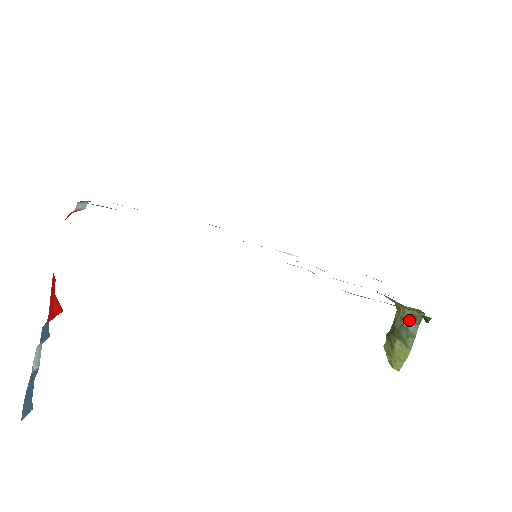
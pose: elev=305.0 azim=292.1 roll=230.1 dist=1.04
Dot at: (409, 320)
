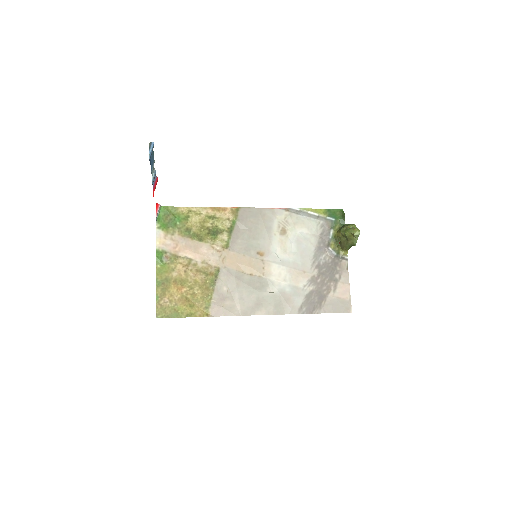
Dot at: occluded
